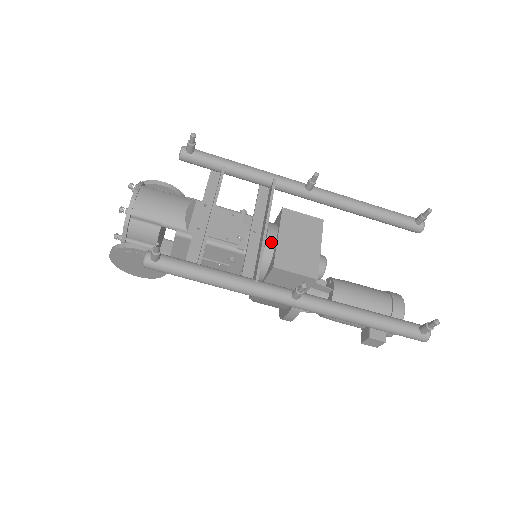
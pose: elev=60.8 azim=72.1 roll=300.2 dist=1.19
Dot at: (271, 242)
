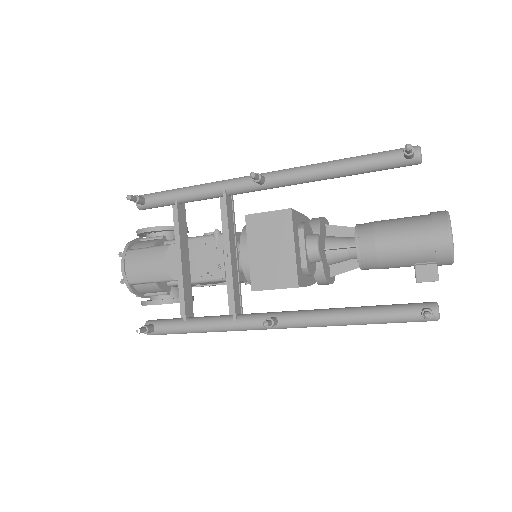
Dot at: (245, 260)
